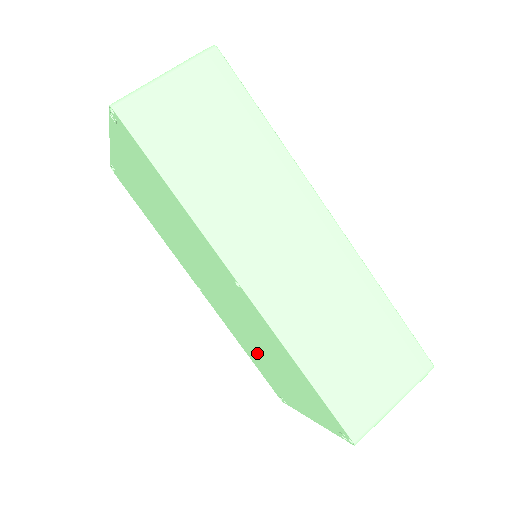
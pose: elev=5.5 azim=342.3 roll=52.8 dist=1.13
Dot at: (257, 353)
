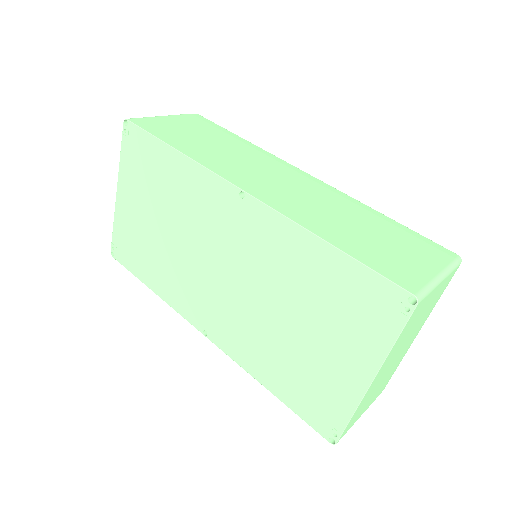
Dot at: (282, 345)
